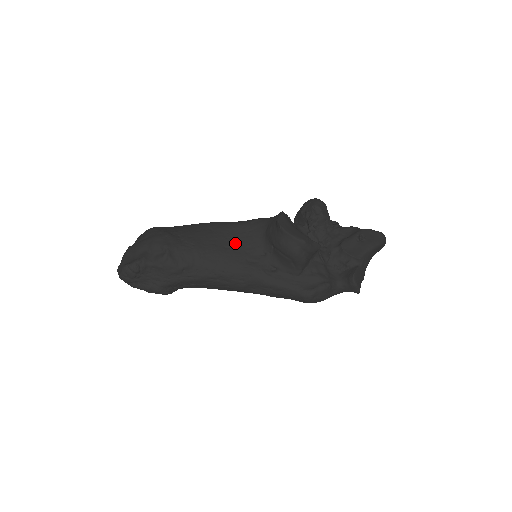
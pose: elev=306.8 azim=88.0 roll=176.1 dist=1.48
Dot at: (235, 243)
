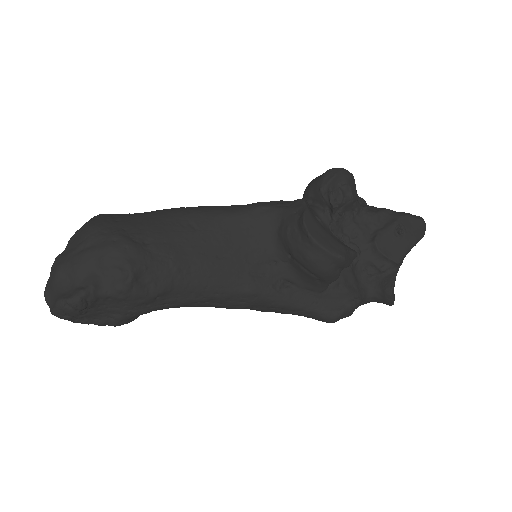
Dot at: (232, 248)
